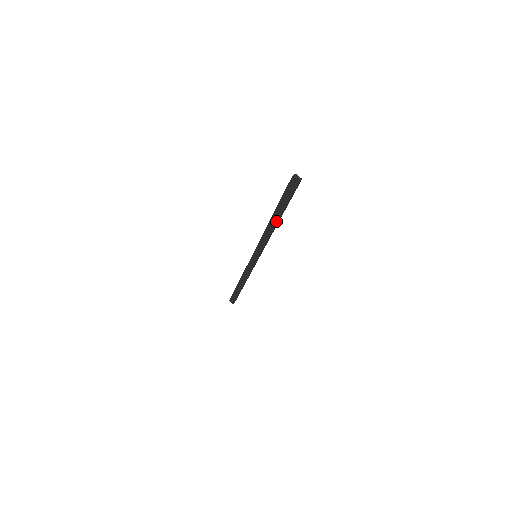
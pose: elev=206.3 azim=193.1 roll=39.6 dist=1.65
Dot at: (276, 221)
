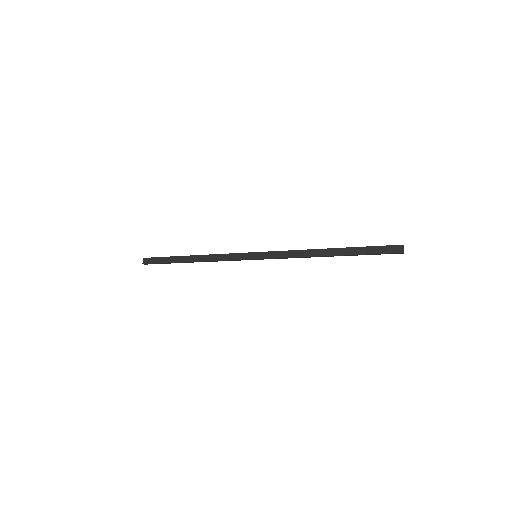
Dot at: (331, 254)
